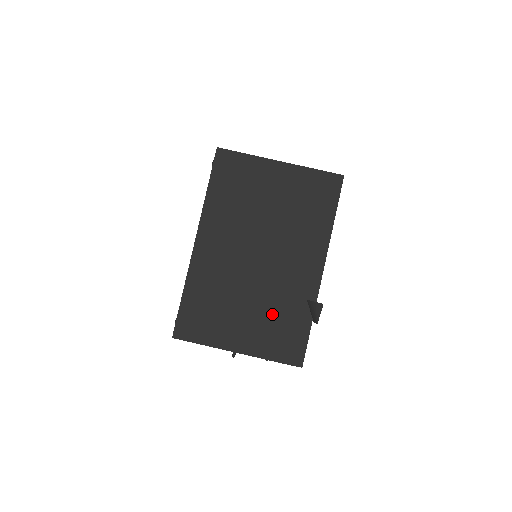
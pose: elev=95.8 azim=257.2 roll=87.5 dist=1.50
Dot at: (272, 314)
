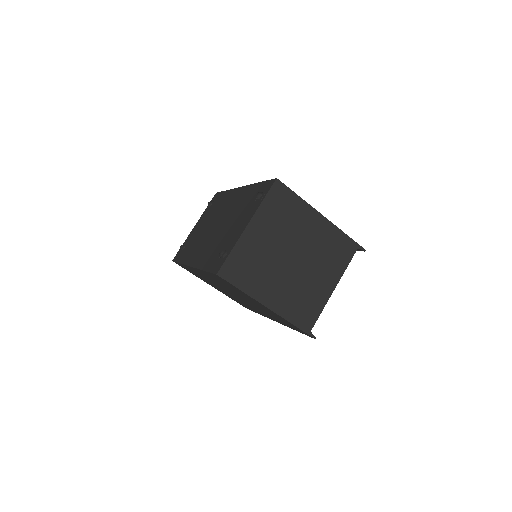
Dot at: (236, 299)
